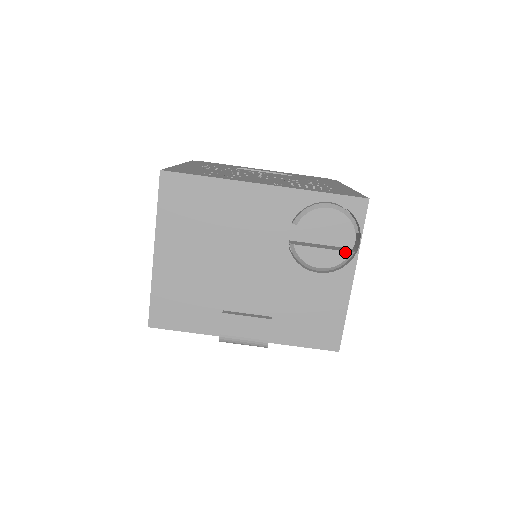
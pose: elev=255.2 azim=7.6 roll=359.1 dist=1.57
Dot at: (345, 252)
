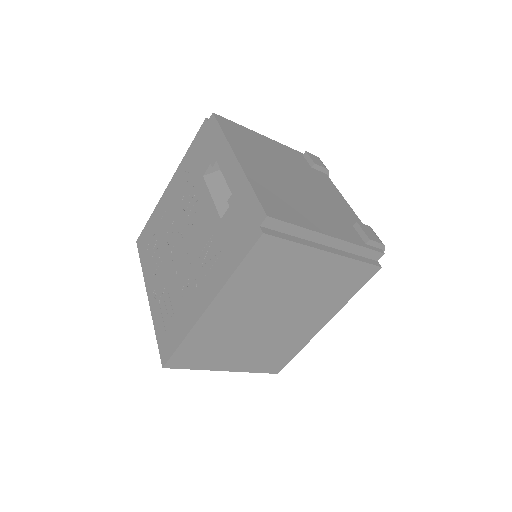
Dot at: occluded
